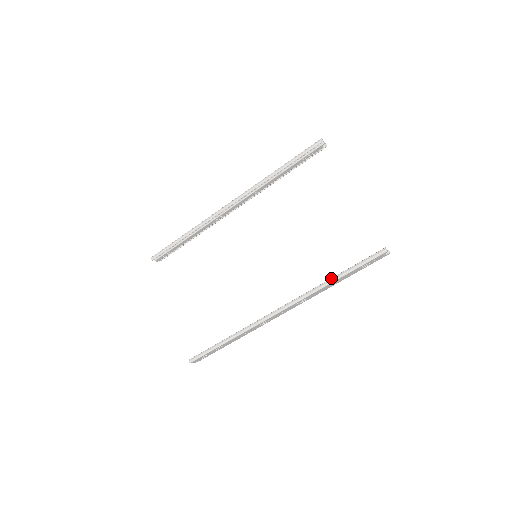
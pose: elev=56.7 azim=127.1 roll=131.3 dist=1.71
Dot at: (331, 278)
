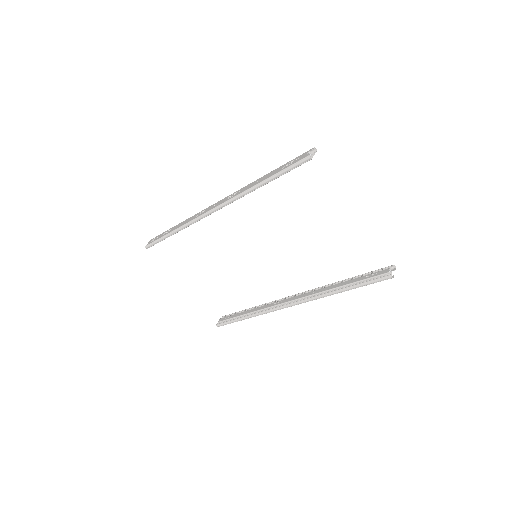
Dot at: (337, 290)
